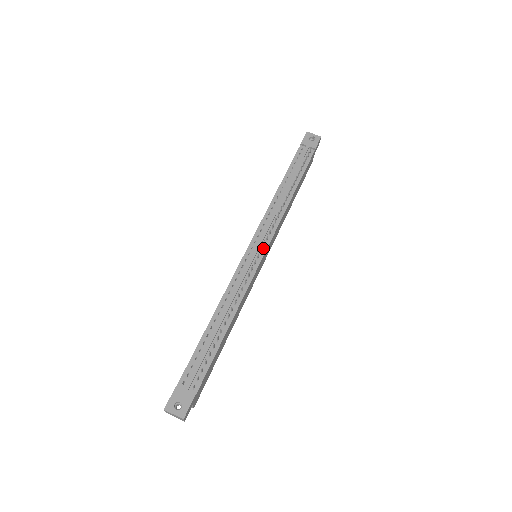
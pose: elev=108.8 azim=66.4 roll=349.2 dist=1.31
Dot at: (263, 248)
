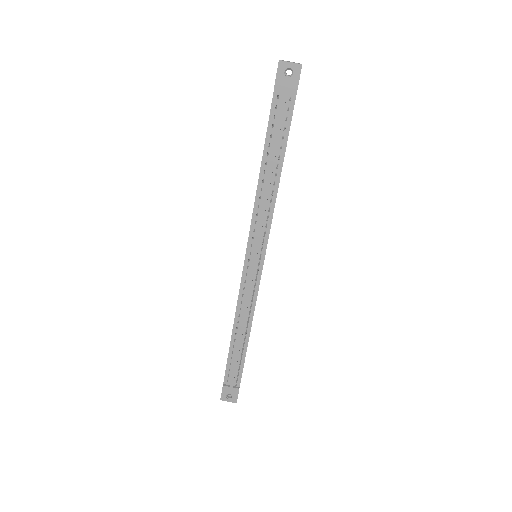
Dot at: occluded
